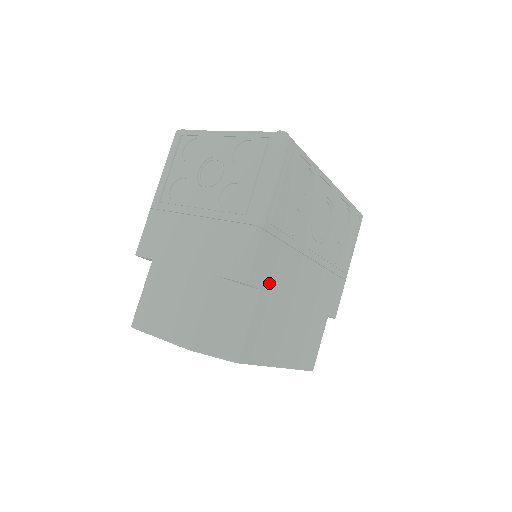
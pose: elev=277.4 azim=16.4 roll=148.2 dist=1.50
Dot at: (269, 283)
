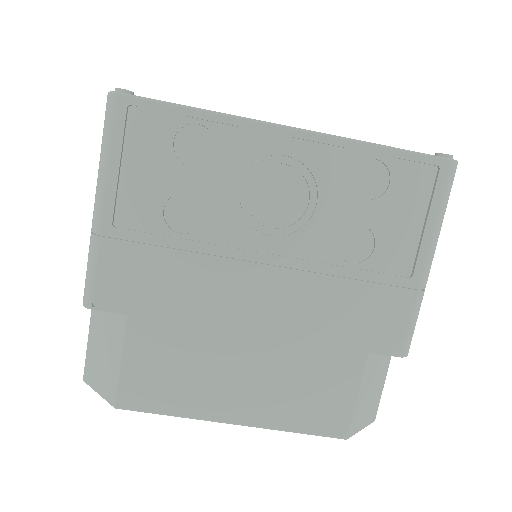
Dot at: (149, 306)
